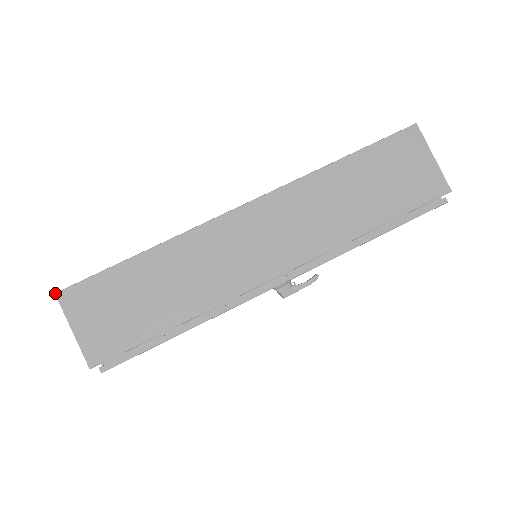
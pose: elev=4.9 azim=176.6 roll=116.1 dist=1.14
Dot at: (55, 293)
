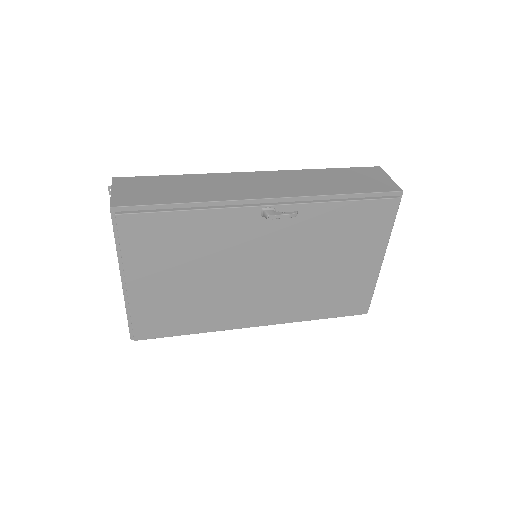
Dot at: (112, 177)
